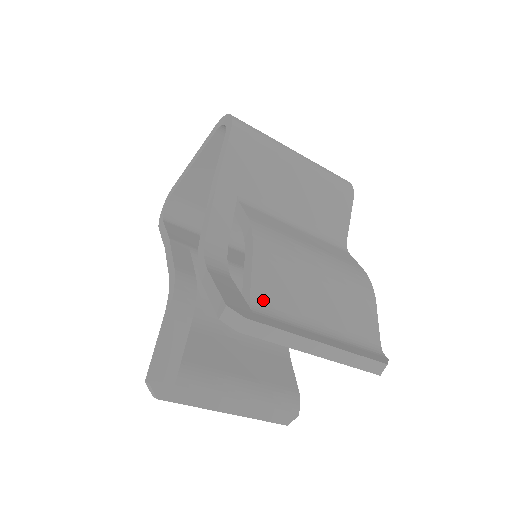
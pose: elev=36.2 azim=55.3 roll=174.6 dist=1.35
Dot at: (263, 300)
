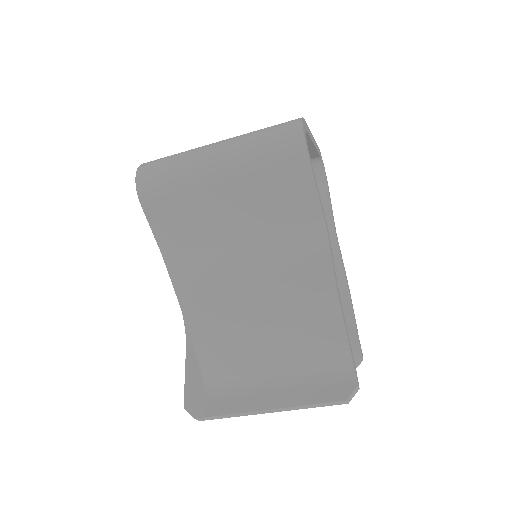
Dot at: (215, 382)
